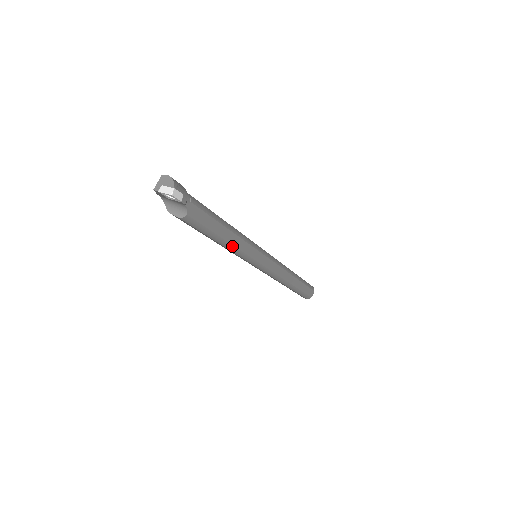
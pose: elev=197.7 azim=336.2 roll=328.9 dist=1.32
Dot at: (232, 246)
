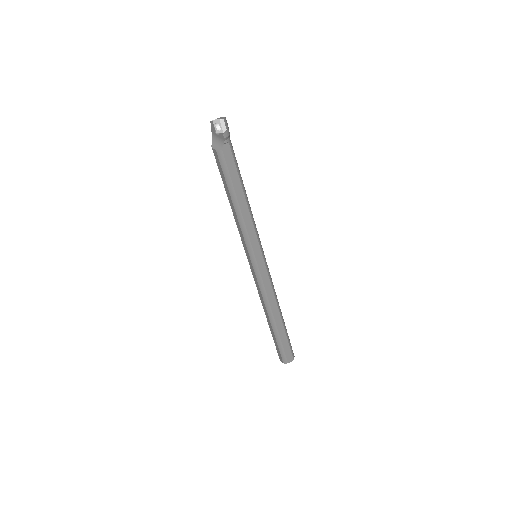
Dot at: (241, 215)
